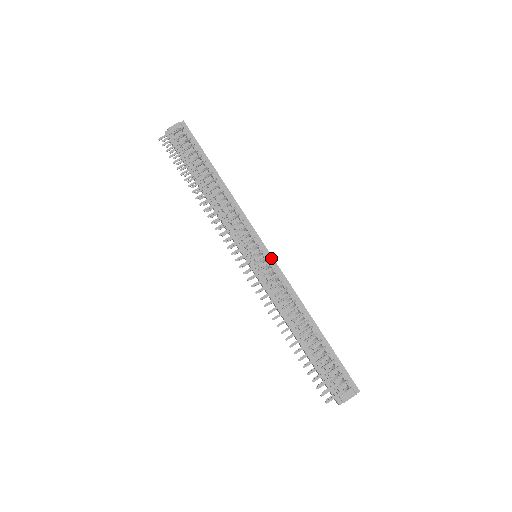
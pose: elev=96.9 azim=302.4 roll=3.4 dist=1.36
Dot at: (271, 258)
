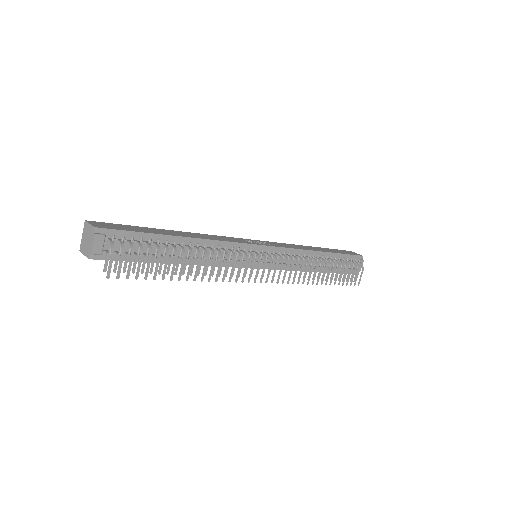
Dot at: (272, 248)
